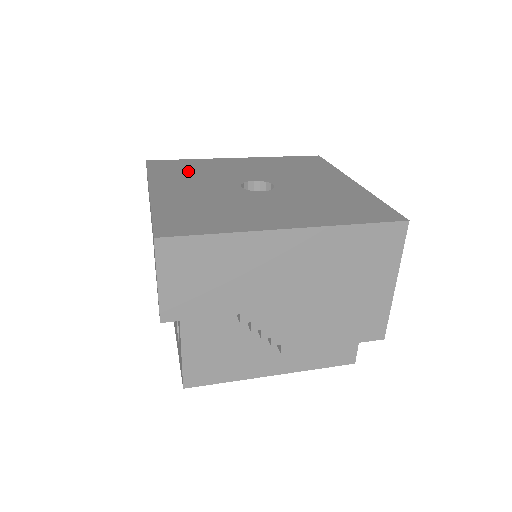
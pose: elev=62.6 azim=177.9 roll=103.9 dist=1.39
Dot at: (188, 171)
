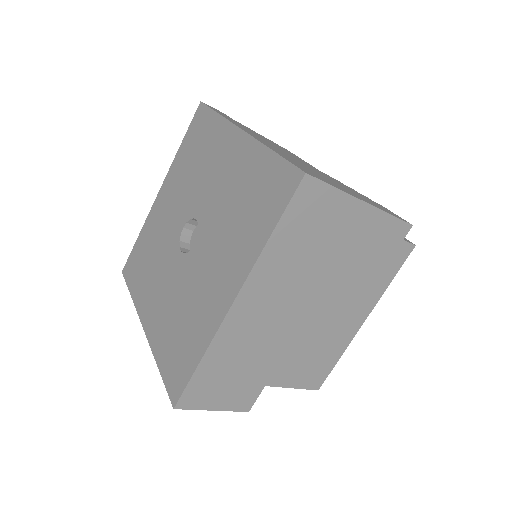
Dot at: (146, 262)
